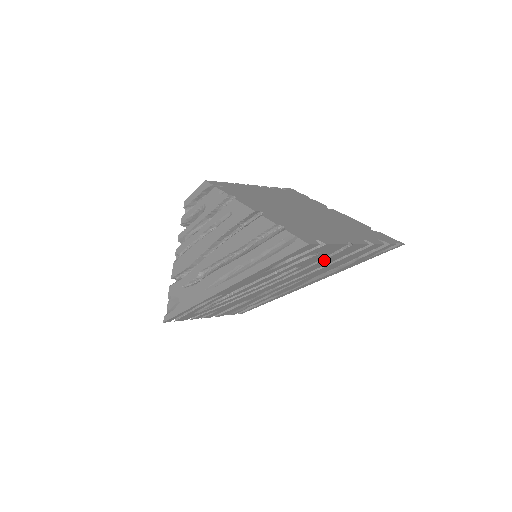
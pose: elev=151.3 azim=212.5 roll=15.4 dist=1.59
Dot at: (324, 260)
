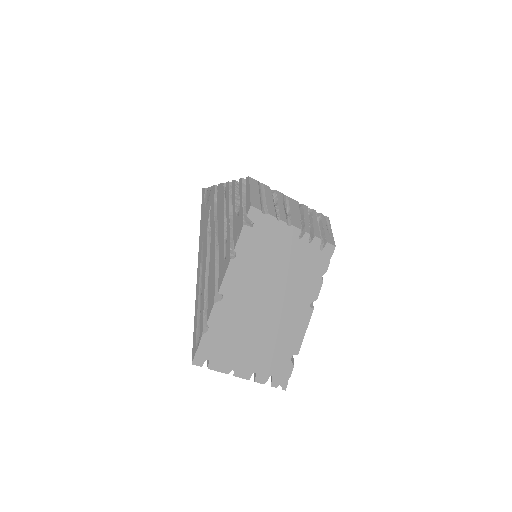
Dot at: occluded
